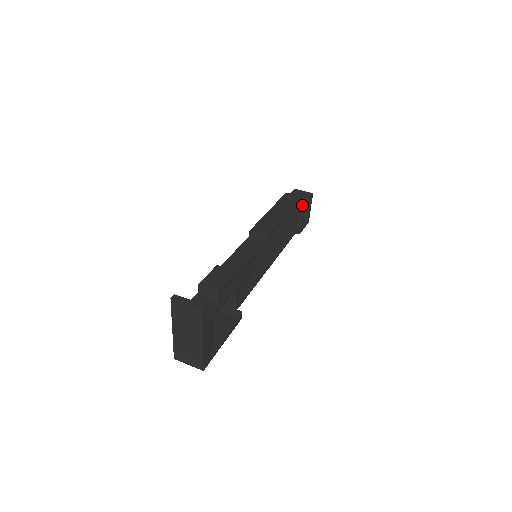
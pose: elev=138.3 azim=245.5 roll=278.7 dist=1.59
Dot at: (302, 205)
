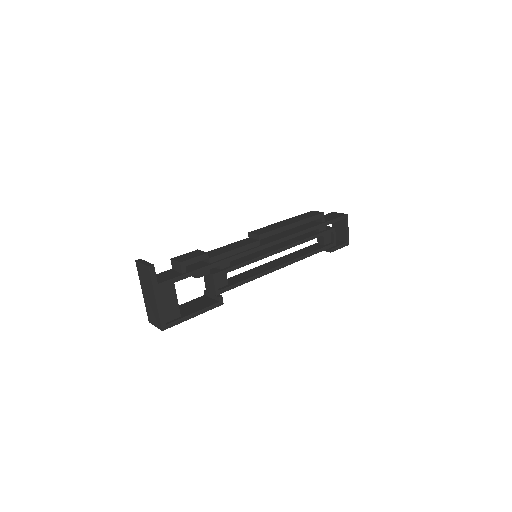
Dot at: (326, 221)
